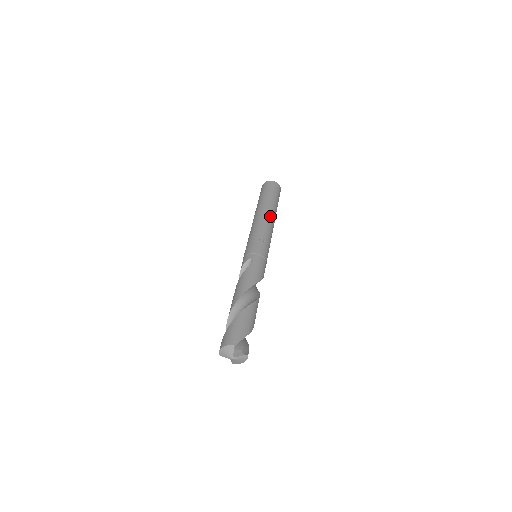
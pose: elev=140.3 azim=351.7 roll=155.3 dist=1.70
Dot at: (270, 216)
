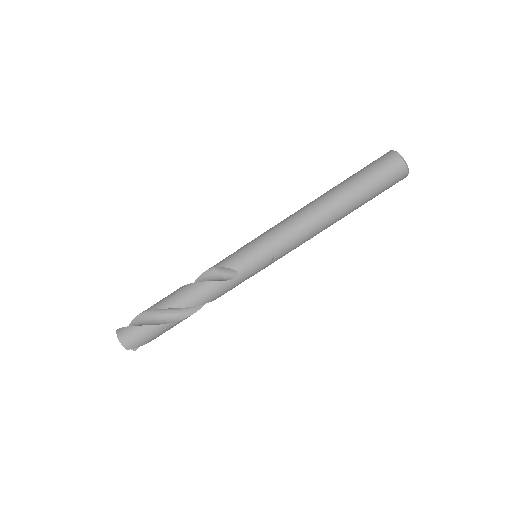
Dot at: (327, 226)
